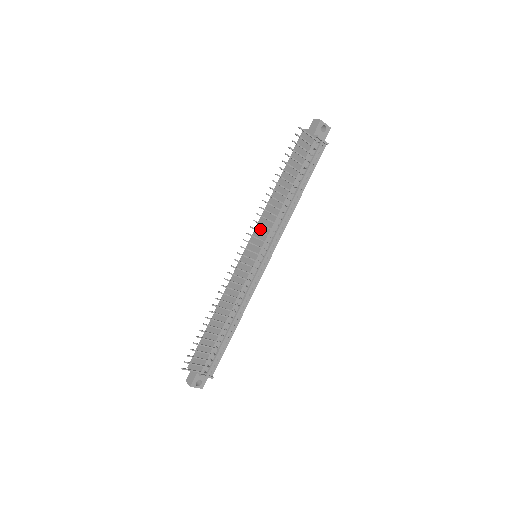
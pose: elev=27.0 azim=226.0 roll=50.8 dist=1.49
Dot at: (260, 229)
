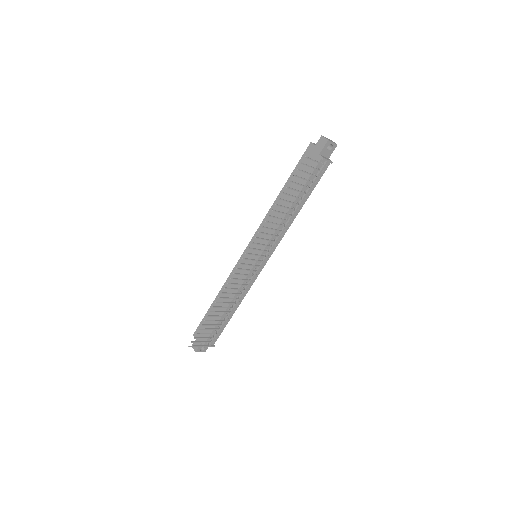
Dot at: (261, 234)
